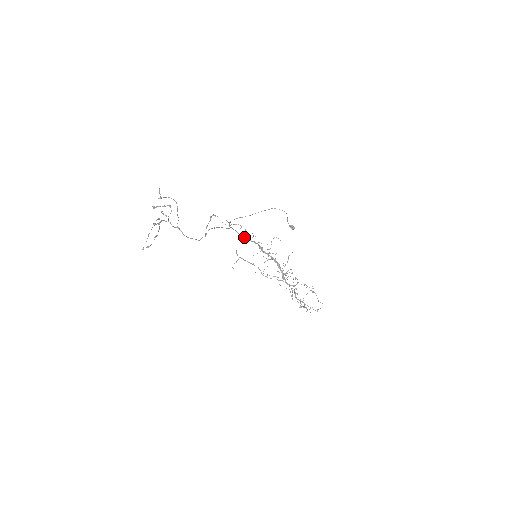
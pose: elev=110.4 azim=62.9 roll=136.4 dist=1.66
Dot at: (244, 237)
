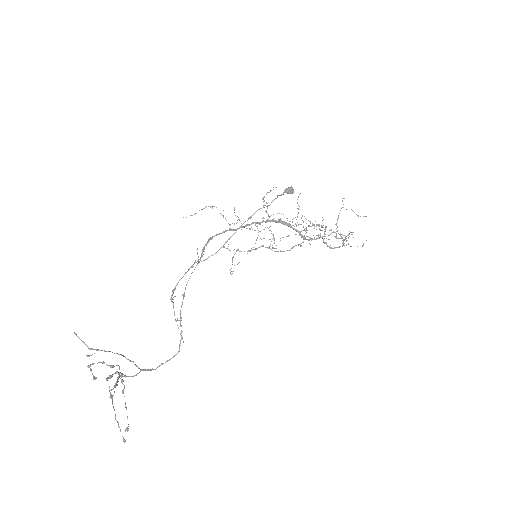
Dot at: (225, 231)
